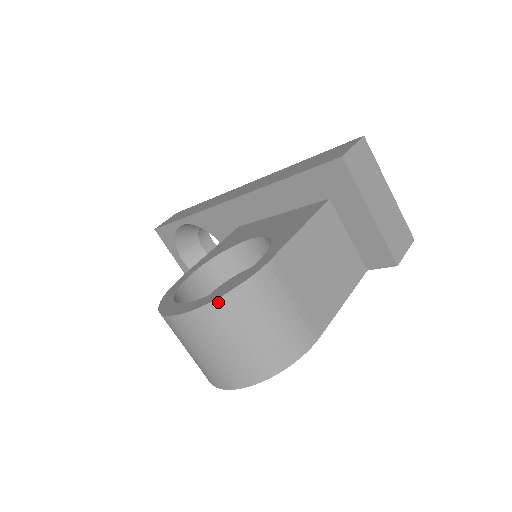
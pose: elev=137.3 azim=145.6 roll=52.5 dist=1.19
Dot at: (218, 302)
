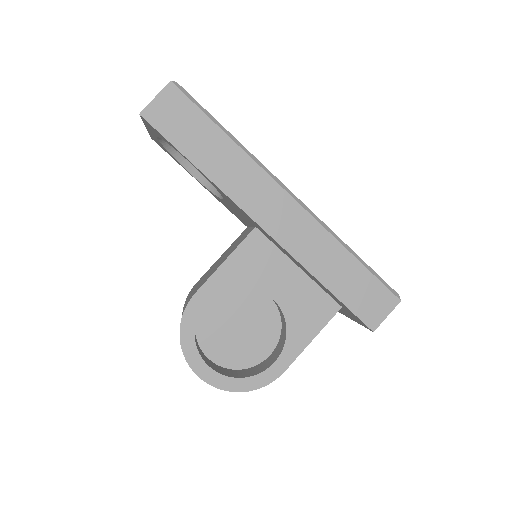
Dot at: (240, 391)
